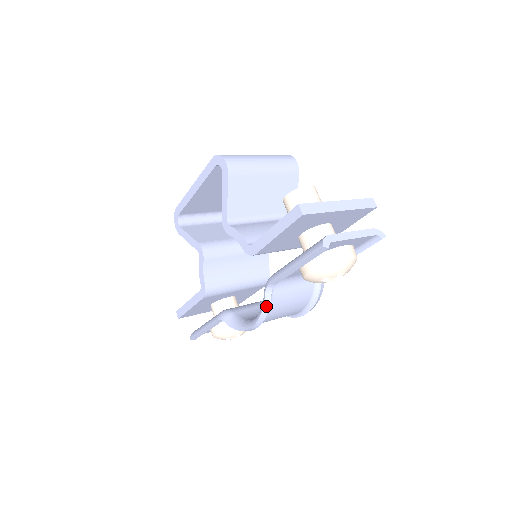
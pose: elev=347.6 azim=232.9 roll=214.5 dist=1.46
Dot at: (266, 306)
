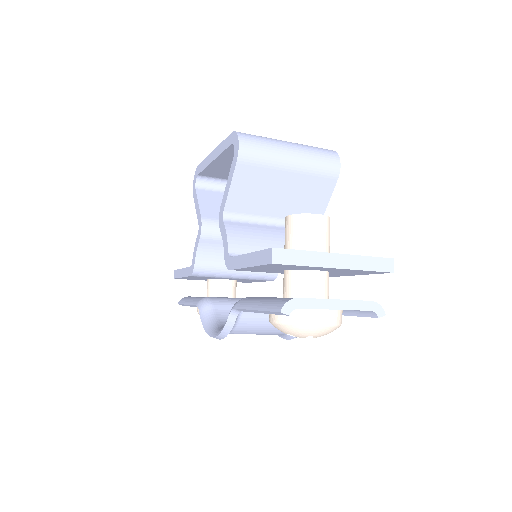
Dot at: (228, 326)
